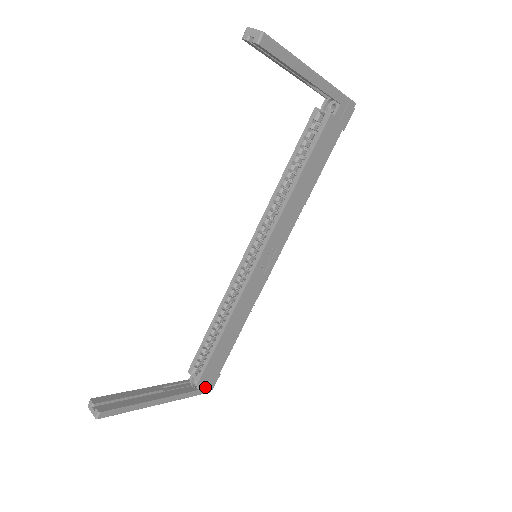
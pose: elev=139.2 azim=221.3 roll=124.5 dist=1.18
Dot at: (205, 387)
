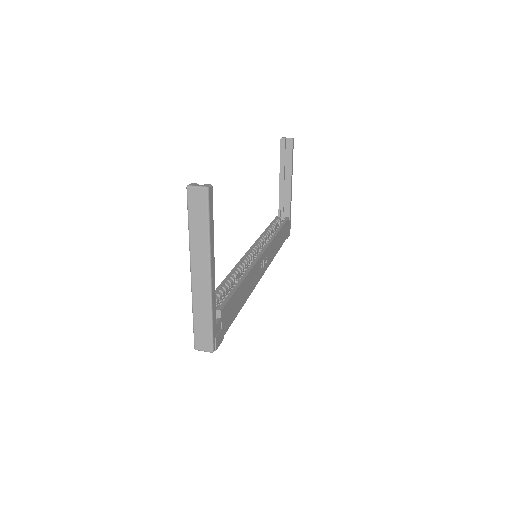
Dot at: (217, 333)
